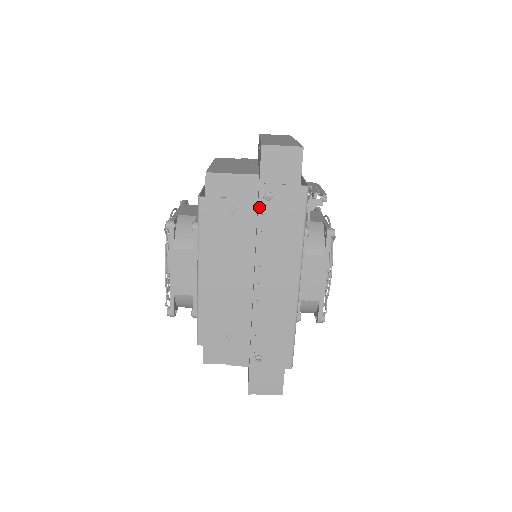
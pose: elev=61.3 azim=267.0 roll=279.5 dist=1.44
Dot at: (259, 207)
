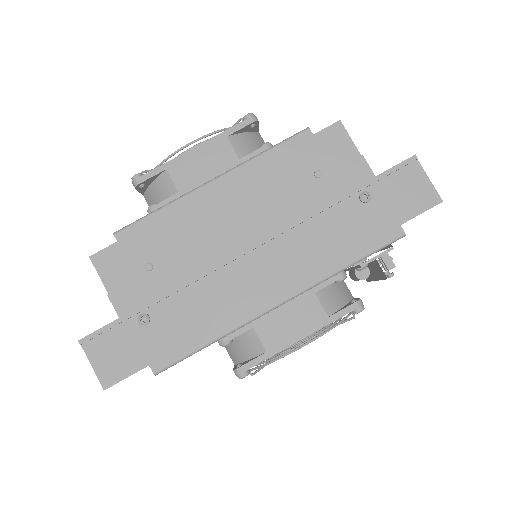
Dot at: (346, 194)
